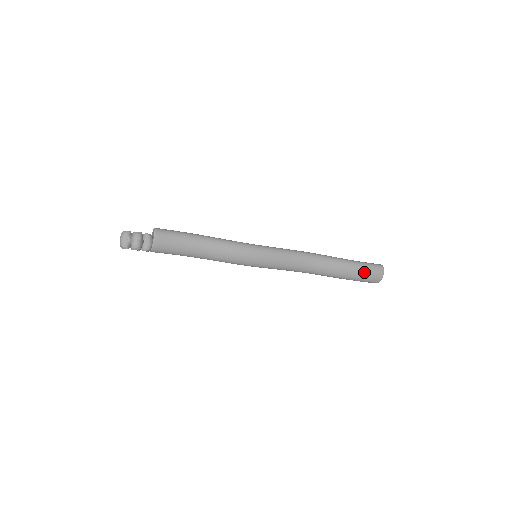
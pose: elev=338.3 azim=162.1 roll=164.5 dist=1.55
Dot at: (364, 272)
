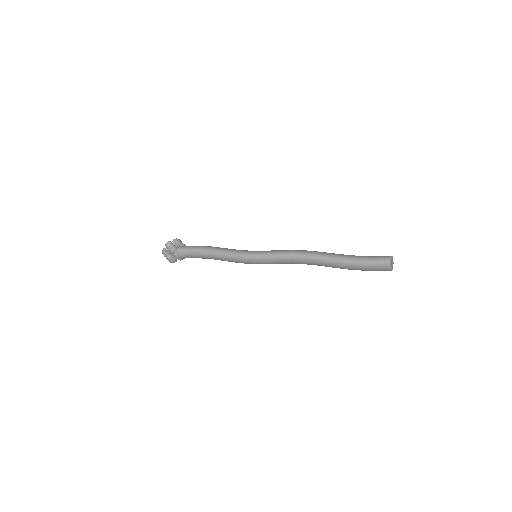
Dot at: (363, 269)
